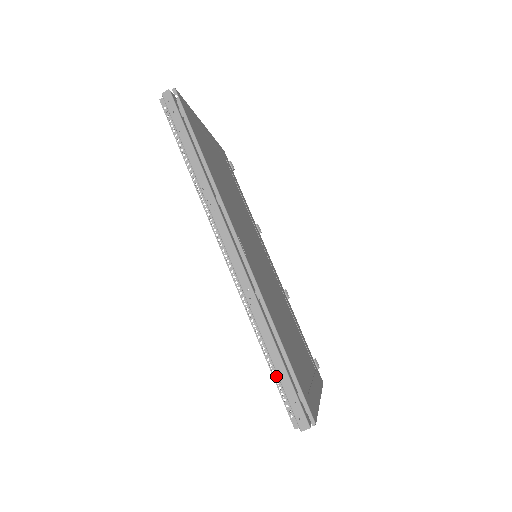
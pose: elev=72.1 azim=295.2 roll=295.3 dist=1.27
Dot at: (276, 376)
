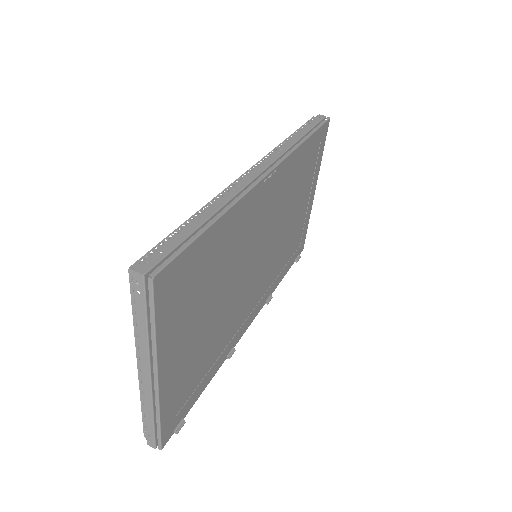
Dot at: (177, 232)
